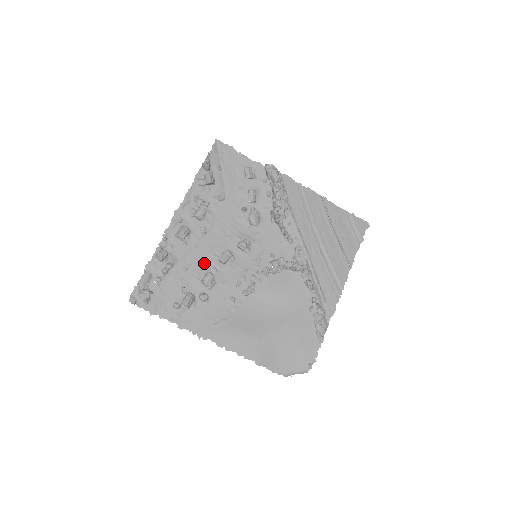
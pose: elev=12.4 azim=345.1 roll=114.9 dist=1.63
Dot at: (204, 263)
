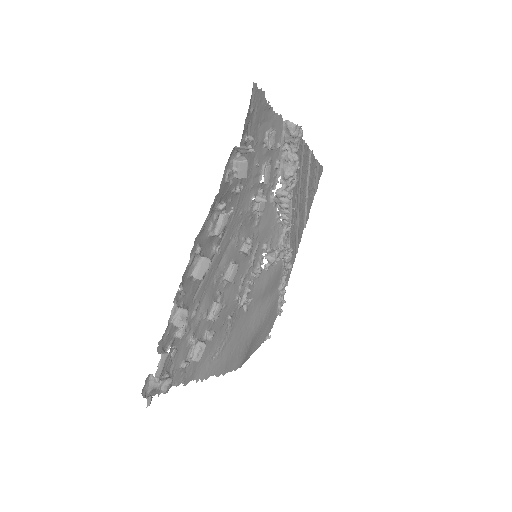
Dot at: (211, 291)
